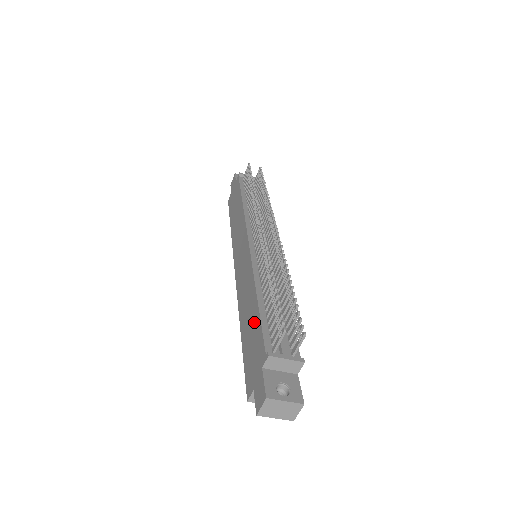
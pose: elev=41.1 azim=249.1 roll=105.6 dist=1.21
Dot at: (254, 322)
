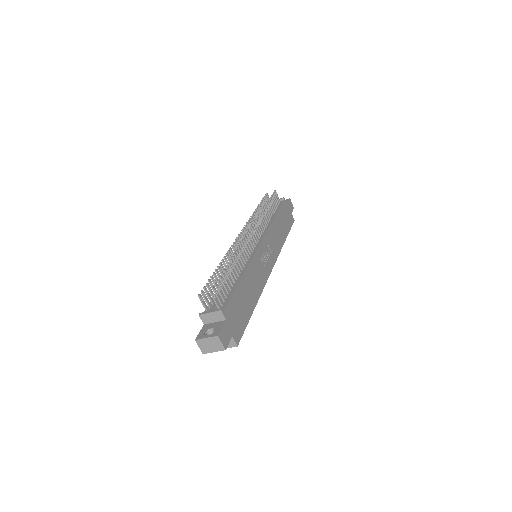
Dot at: occluded
